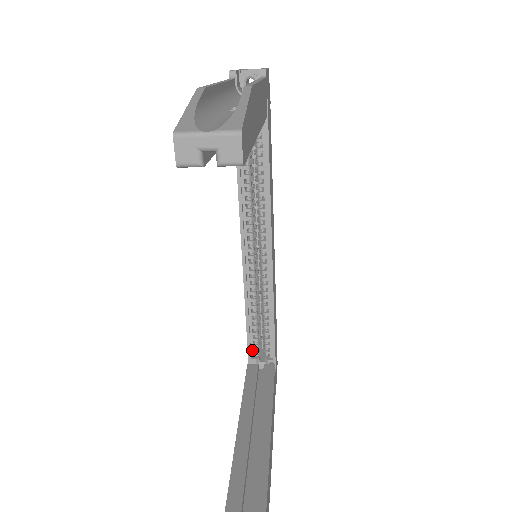
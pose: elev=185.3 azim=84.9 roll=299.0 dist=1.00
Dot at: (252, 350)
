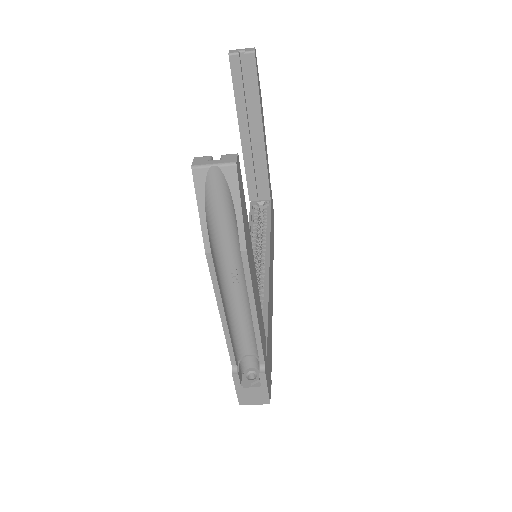
Dot at: occluded
